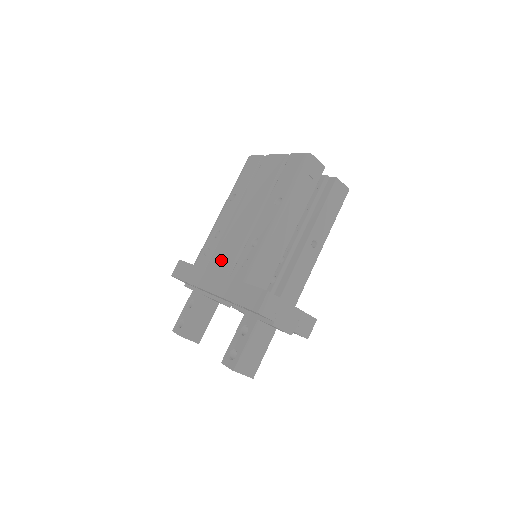
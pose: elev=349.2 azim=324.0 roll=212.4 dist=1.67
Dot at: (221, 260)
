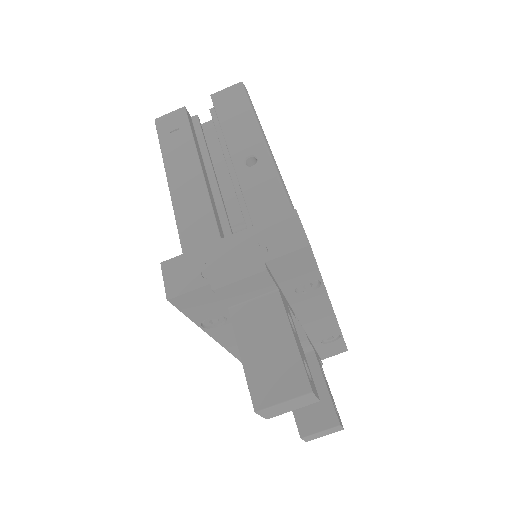
Dot at: occluded
